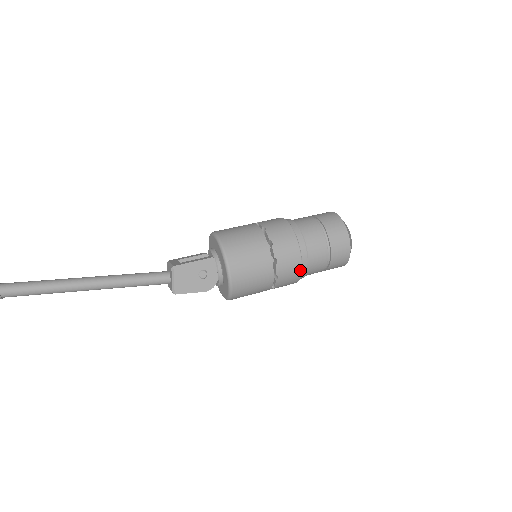
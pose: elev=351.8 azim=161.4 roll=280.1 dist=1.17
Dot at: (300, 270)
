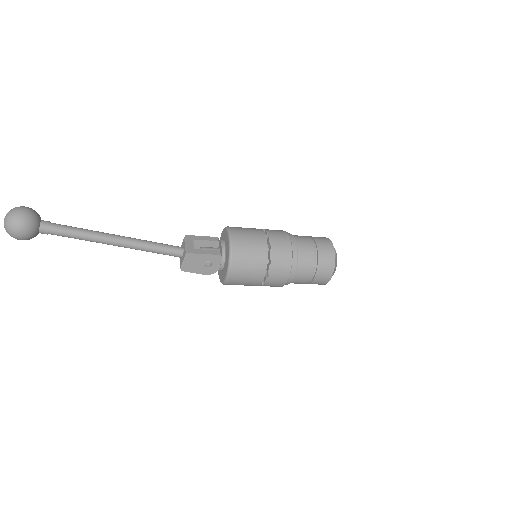
Dot at: occluded
